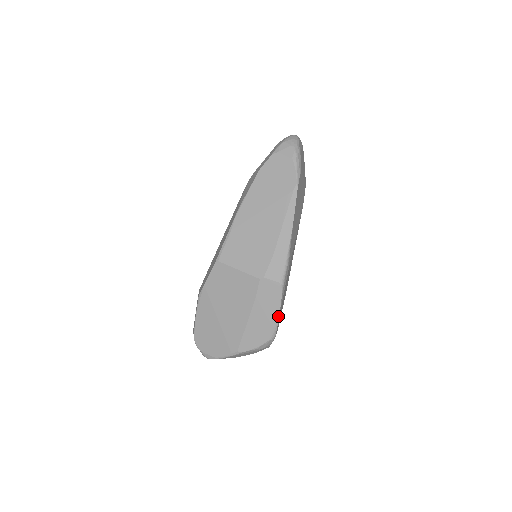
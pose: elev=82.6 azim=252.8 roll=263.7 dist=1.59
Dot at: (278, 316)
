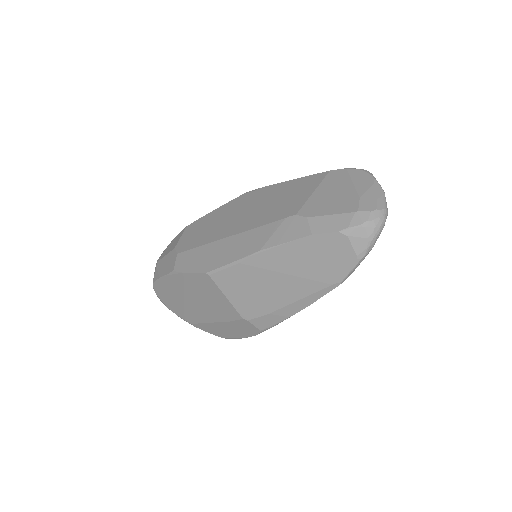
Dot at: occluded
